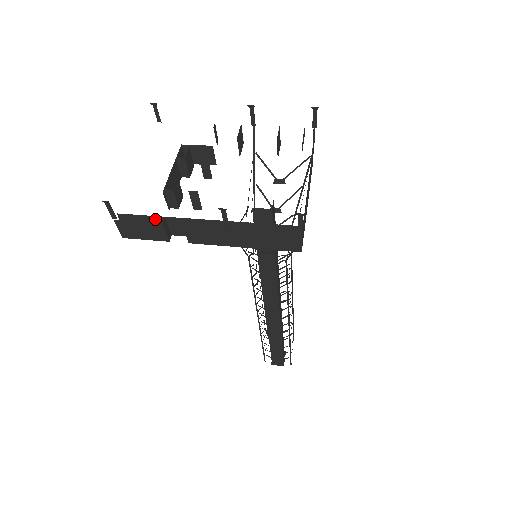
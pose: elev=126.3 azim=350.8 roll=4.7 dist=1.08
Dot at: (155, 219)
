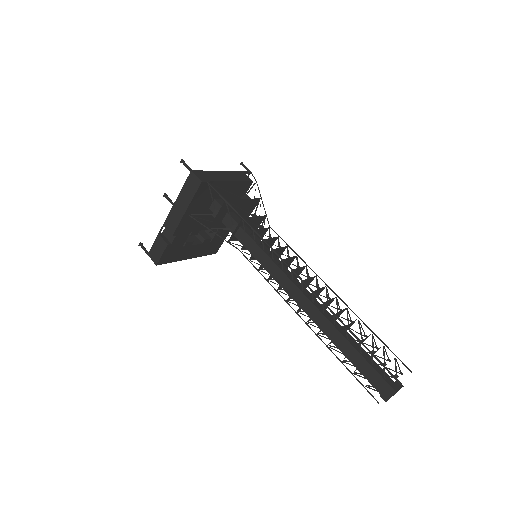
Dot at: occluded
